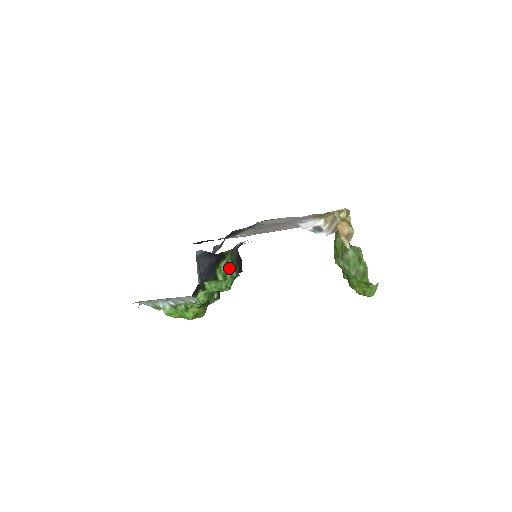
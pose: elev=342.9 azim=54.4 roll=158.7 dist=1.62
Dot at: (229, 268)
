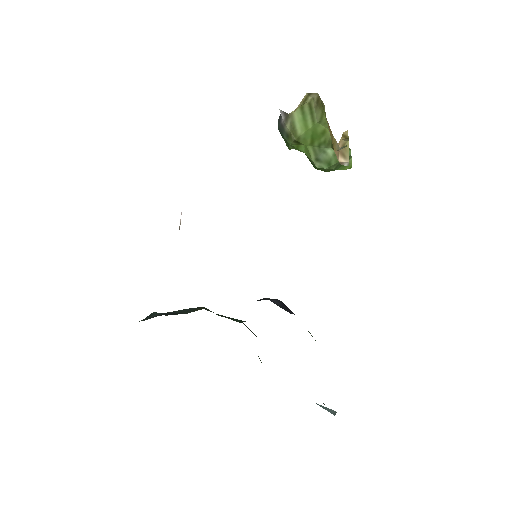
Dot at: occluded
